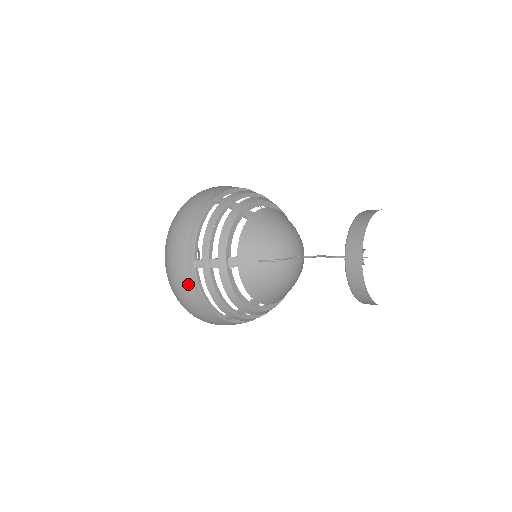
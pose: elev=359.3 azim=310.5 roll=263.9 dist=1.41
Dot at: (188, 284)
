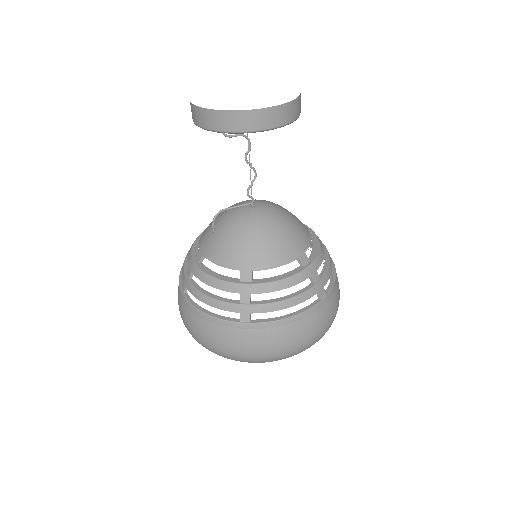
Dot at: (189, 314)
